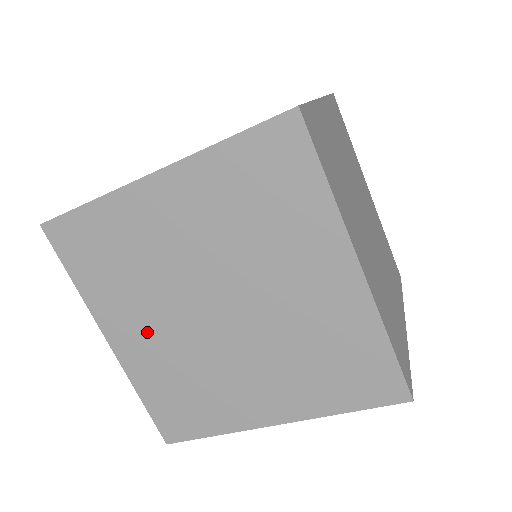
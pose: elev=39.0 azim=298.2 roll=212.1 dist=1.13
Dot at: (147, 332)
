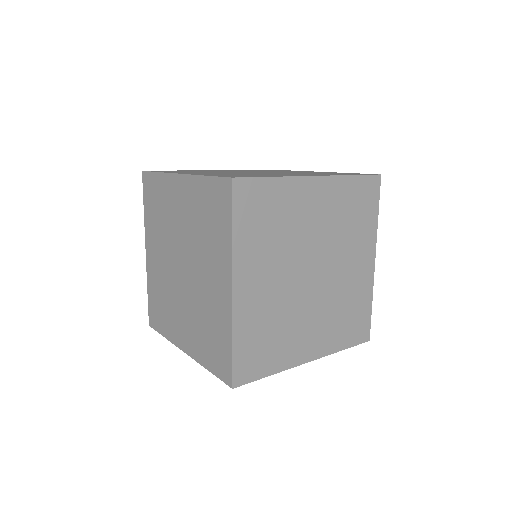
Dot at: occluded
